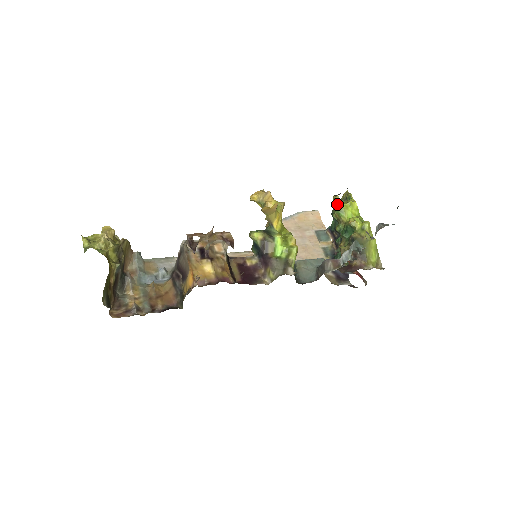
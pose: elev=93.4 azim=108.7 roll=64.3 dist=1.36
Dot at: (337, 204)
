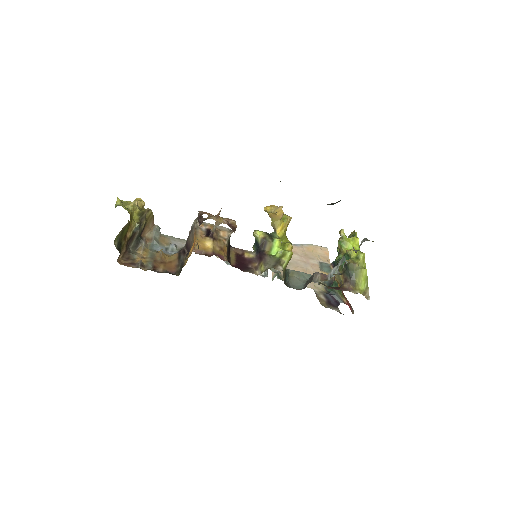
Dot at: (341, 236)
